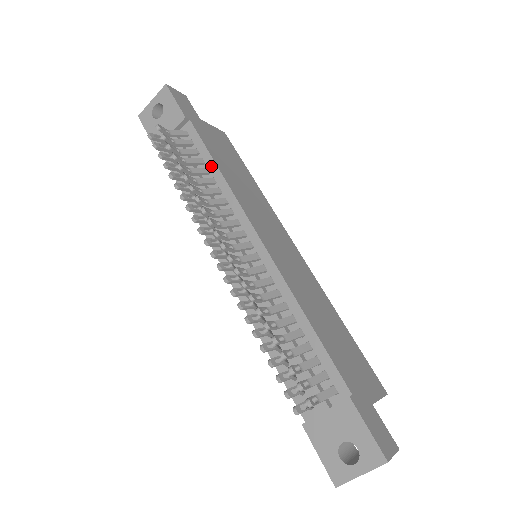
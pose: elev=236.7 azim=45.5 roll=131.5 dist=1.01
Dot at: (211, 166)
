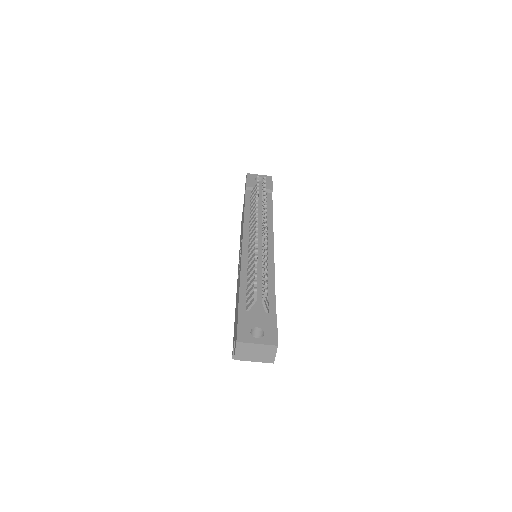
Dot at: (270, 211)
